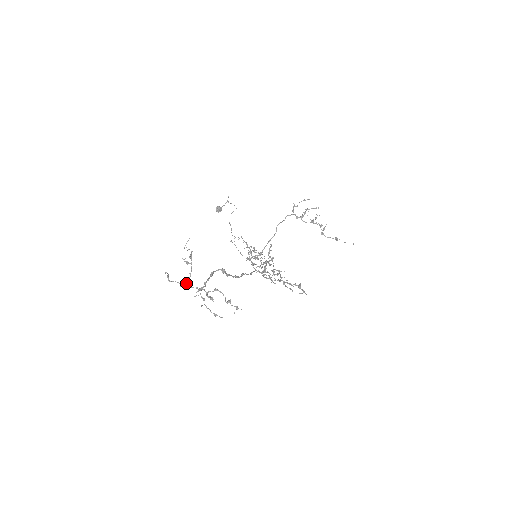
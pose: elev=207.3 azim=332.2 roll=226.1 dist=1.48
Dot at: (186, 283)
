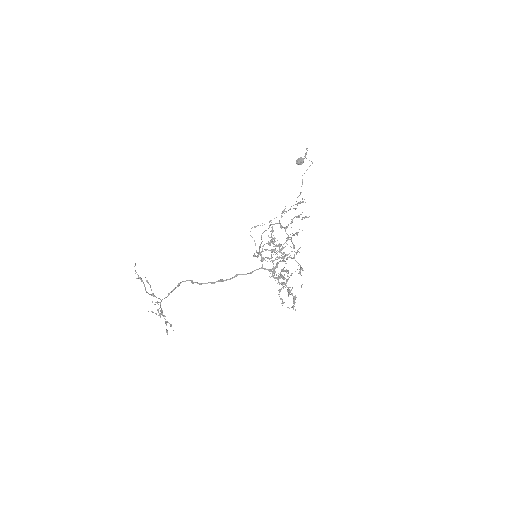
Dot at: occluded
